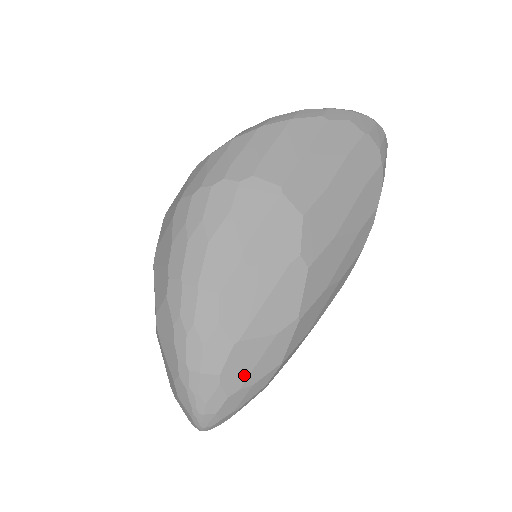
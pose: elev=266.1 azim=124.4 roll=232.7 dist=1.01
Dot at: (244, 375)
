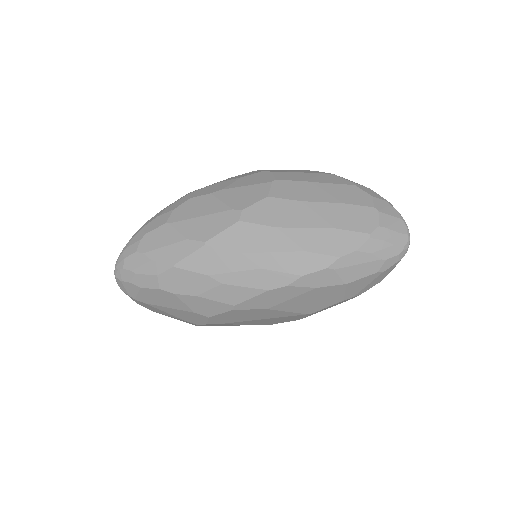
Dot at: (153, 247)
